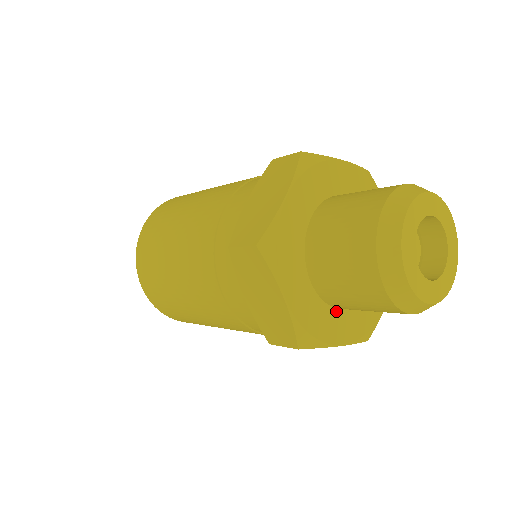
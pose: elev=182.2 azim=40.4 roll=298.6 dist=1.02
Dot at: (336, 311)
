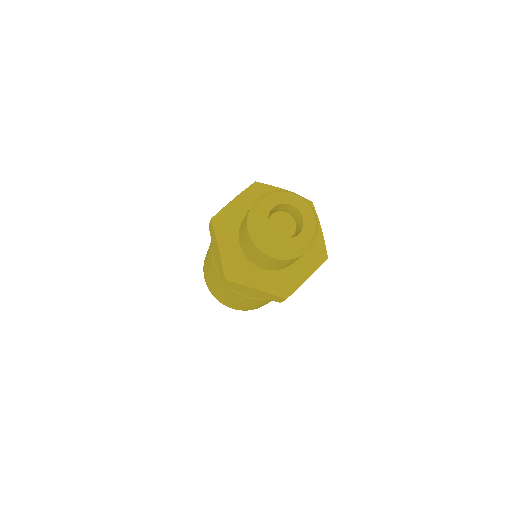
Dot at: (291, 267)
